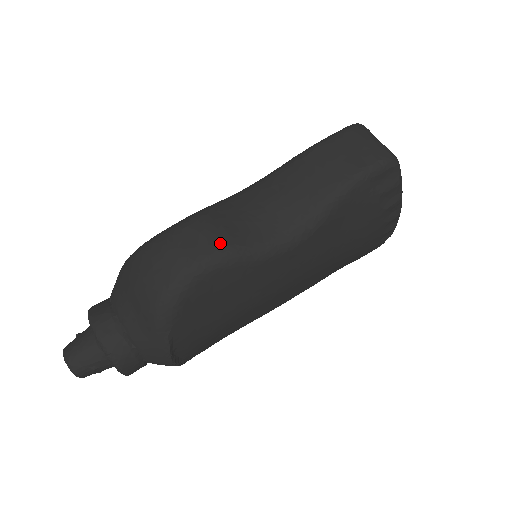
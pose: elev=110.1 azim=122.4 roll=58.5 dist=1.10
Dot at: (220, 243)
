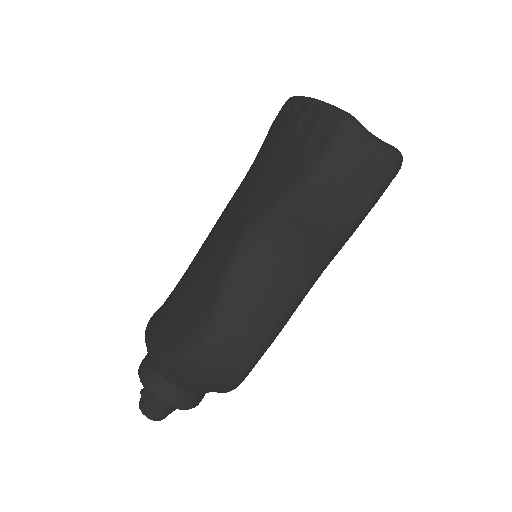
Dot at: (261, 336)
